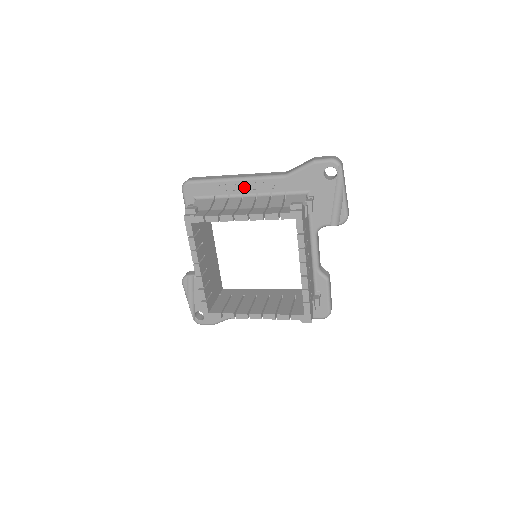
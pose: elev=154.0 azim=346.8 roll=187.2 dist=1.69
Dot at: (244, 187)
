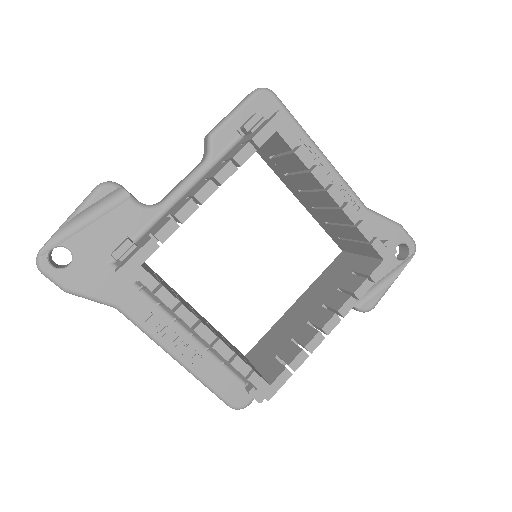
Dot at: occluded
